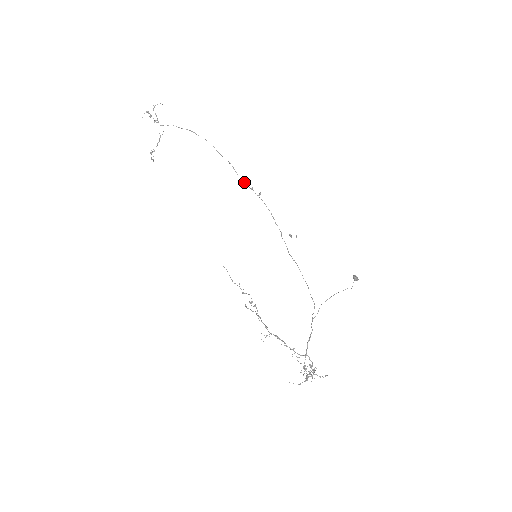
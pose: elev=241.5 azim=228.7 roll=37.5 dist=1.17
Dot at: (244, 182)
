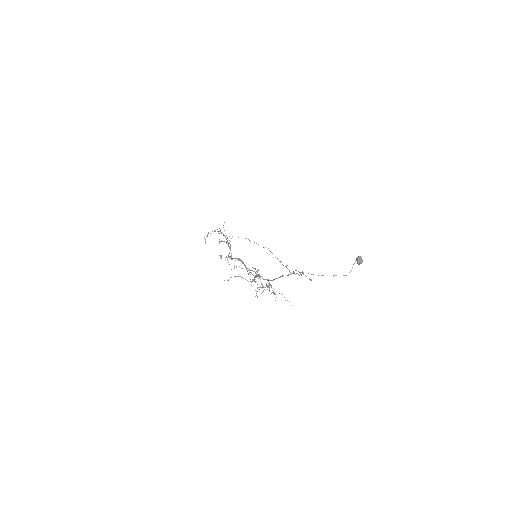
Dot at: (275, 257)
